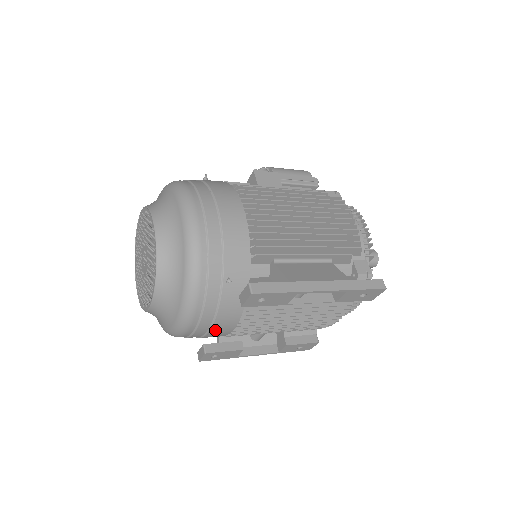
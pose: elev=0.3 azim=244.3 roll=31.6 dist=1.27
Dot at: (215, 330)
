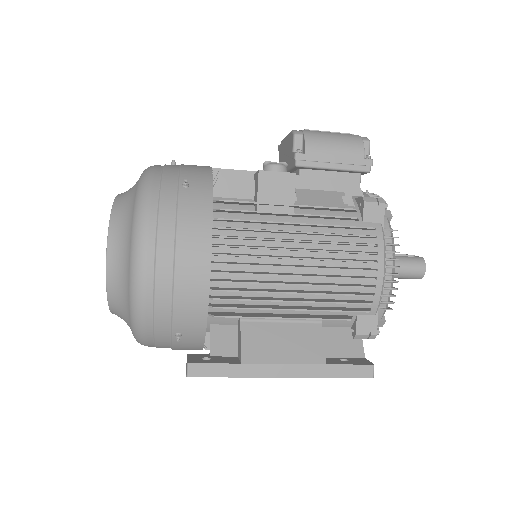
Dot at: occluded
